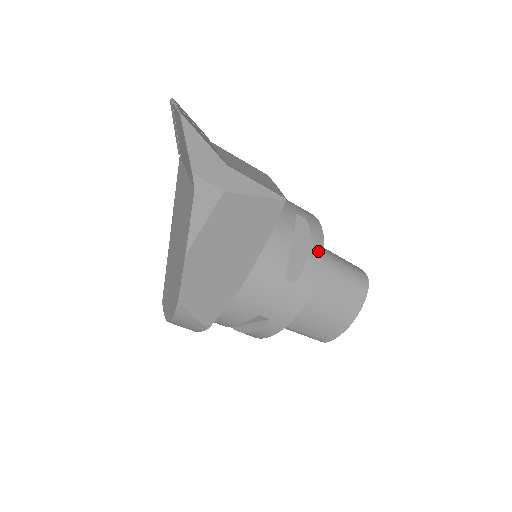
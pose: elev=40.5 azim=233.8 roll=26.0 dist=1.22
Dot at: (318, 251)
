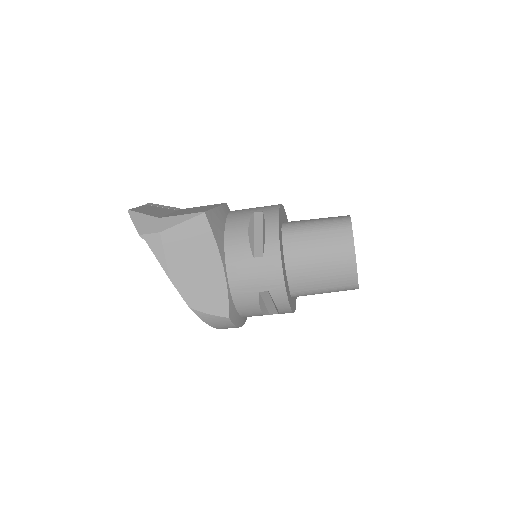
Dot at: (273, 226)
